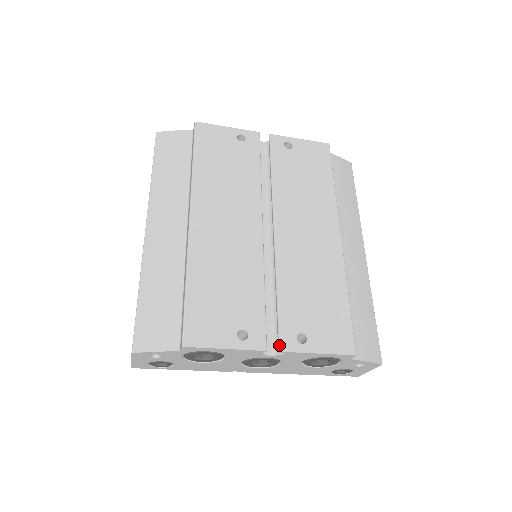
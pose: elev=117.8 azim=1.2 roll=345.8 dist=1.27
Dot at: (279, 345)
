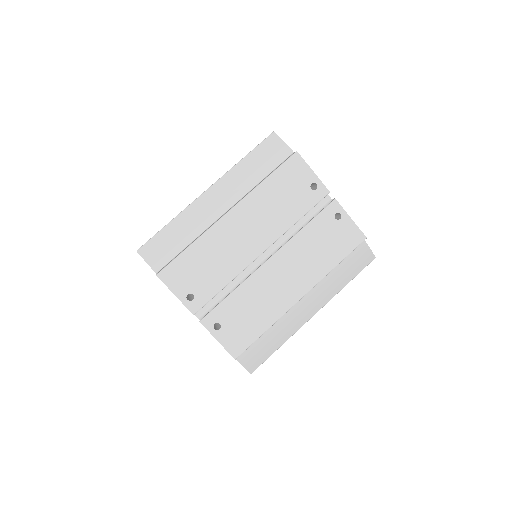
Dot at: (203, 318)
